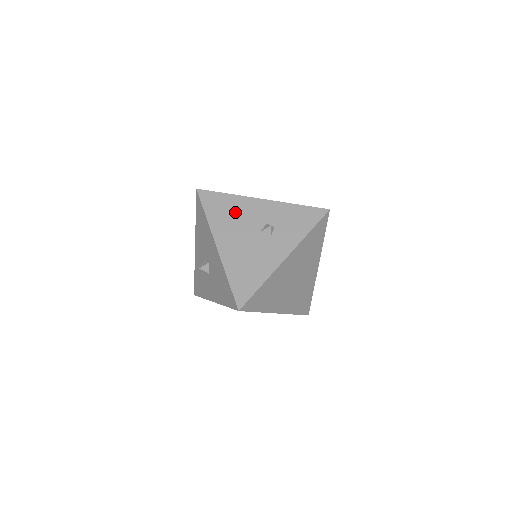
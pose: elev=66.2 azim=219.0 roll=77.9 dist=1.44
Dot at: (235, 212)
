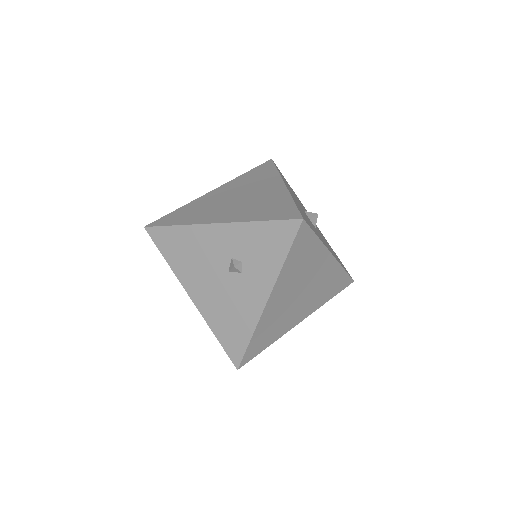
Dot at: (193, 250)
